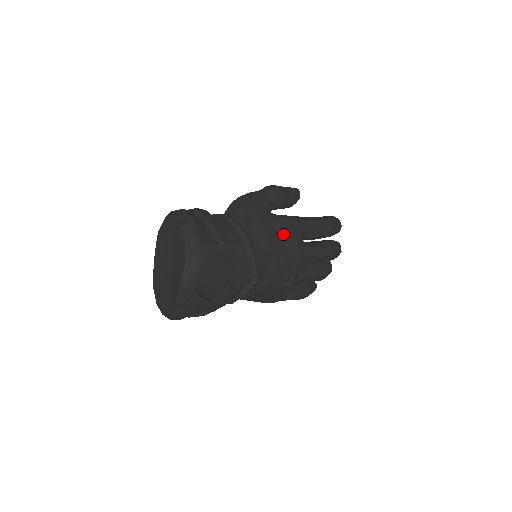
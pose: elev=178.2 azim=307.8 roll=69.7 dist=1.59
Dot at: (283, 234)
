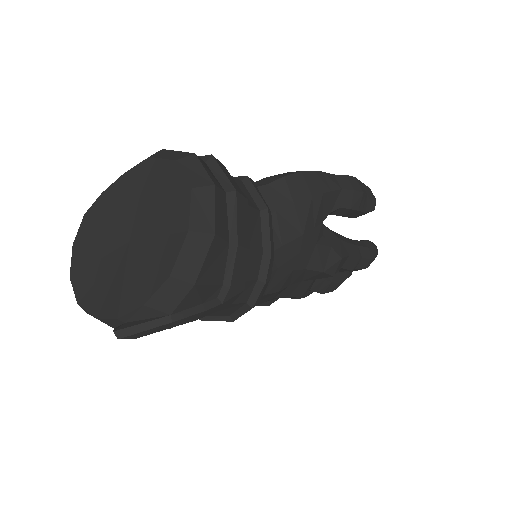
Dot at: (311, 271)
